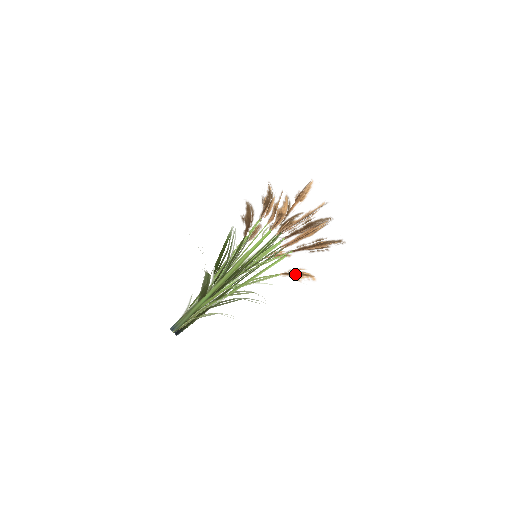
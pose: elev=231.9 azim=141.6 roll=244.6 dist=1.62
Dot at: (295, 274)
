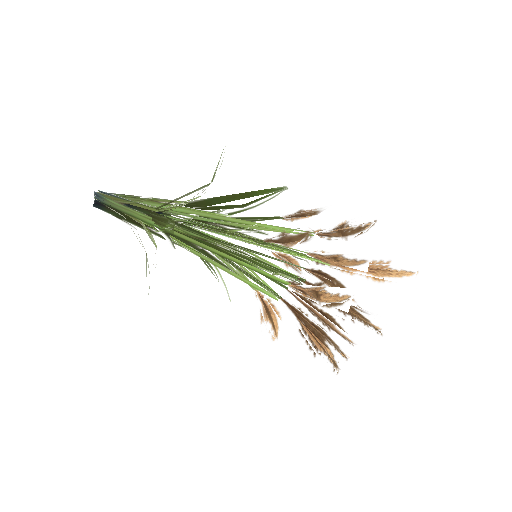
Dot at: (267, 311)
